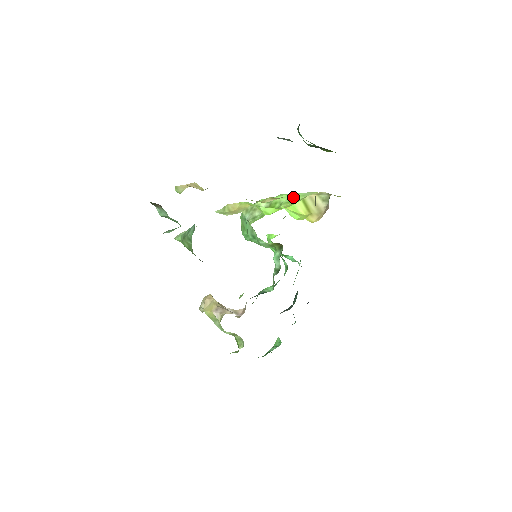
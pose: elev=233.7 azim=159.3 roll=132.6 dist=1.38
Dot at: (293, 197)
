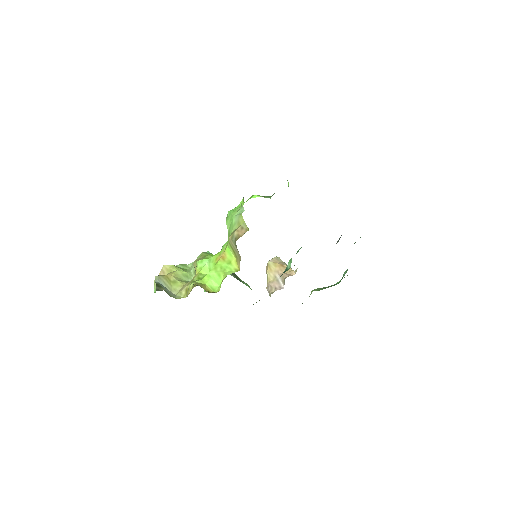
Dot at: (230, 226)
